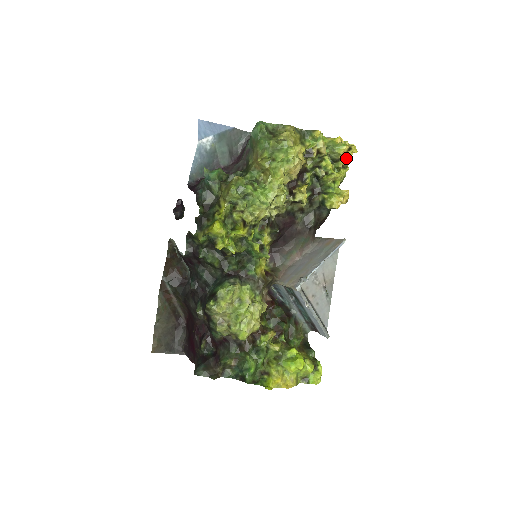
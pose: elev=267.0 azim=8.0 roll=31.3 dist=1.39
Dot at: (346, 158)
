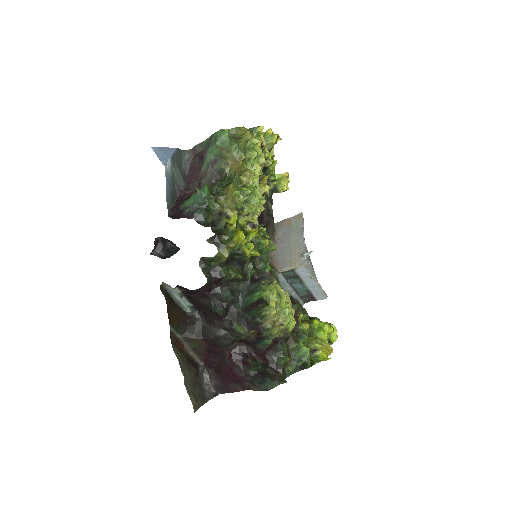
Dot at: occluded
